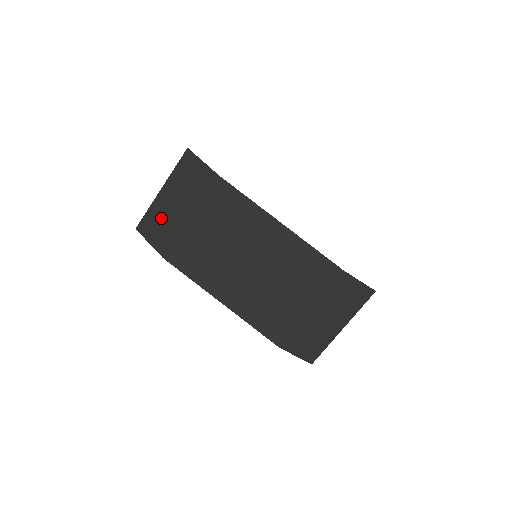
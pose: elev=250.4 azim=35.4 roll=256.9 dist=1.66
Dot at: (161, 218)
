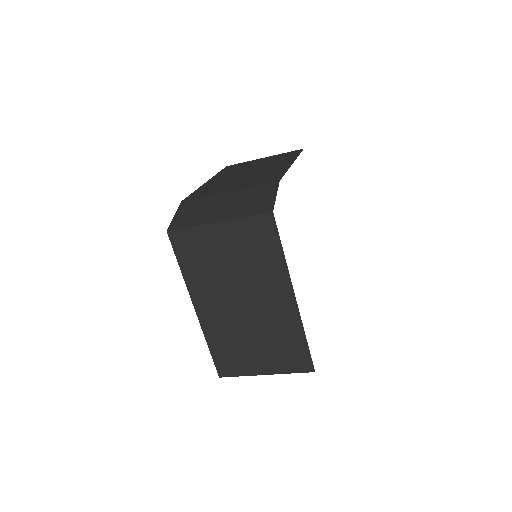
Dot at: occluded
